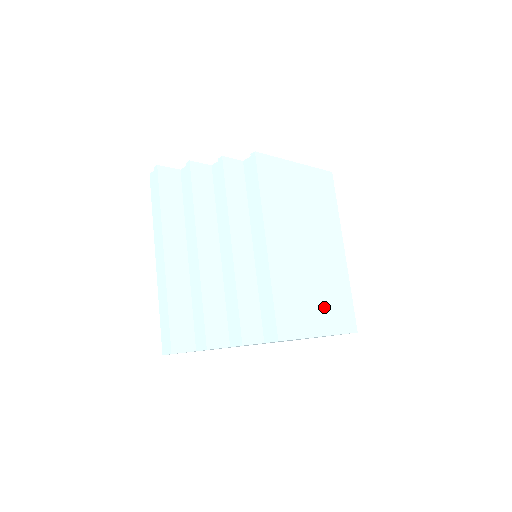
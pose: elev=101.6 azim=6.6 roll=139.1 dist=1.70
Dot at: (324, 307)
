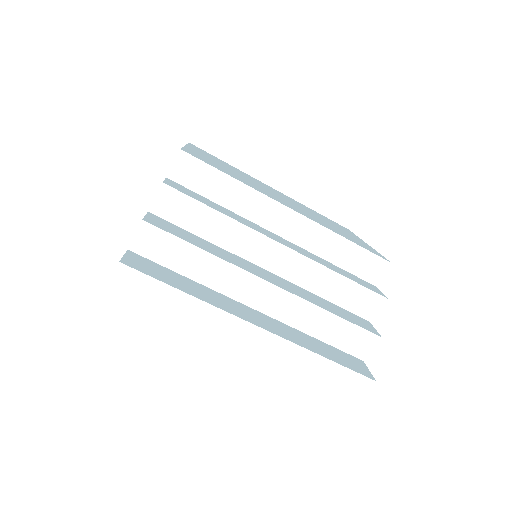
Dot at: (338, 227)
